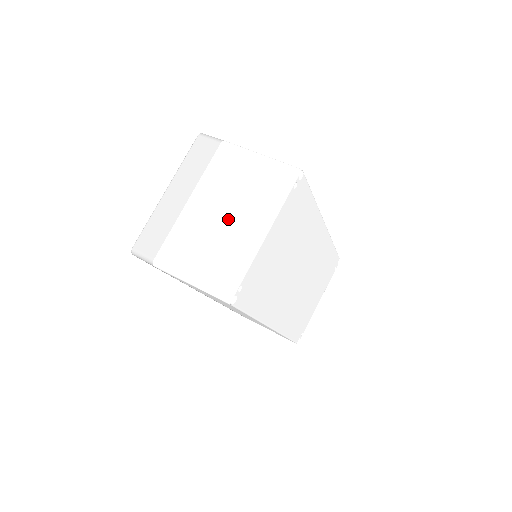
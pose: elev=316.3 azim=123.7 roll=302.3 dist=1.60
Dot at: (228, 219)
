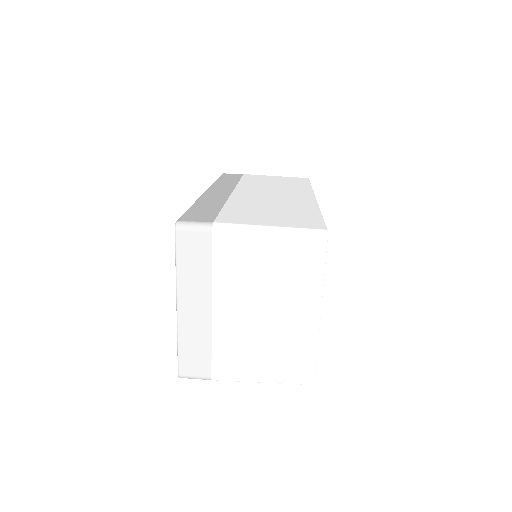
Dot at: (271, 313)
